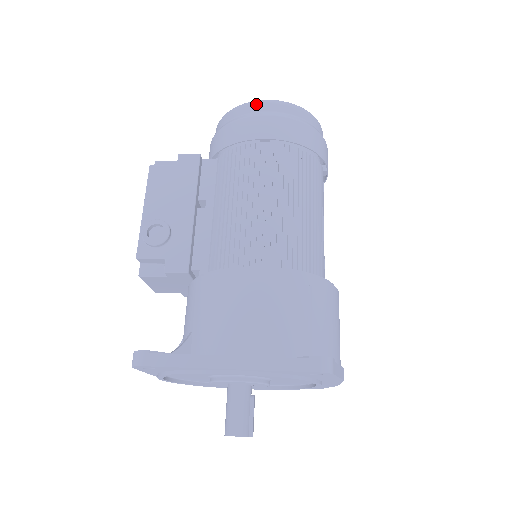
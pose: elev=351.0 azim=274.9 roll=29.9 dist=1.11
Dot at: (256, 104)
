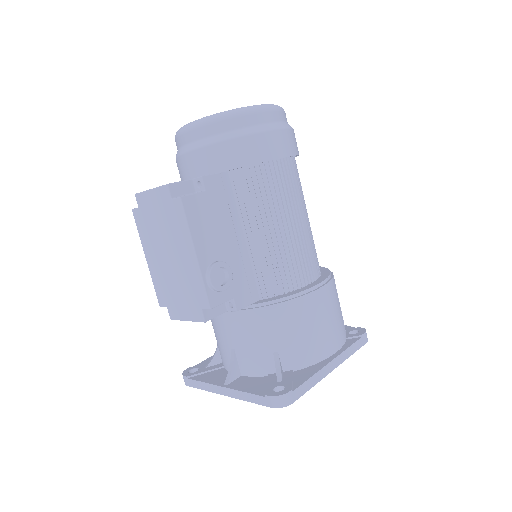
Dot at: (264, 113)
